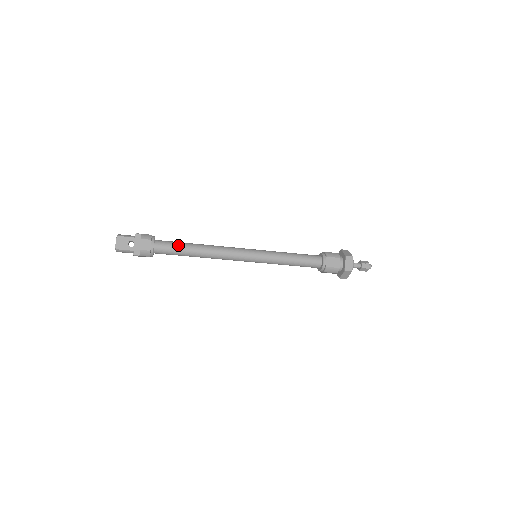
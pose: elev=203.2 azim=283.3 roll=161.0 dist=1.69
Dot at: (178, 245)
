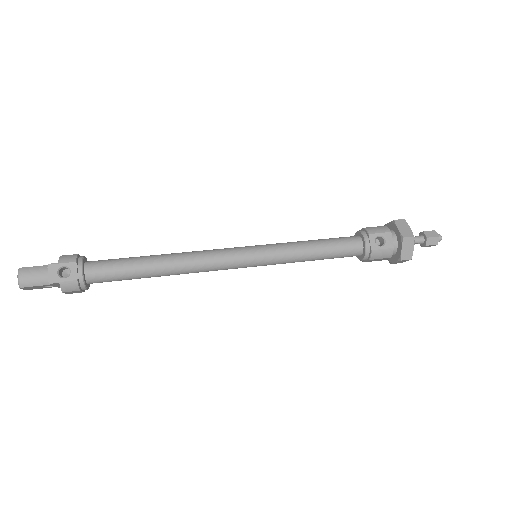
Dot at: (126, 278)
